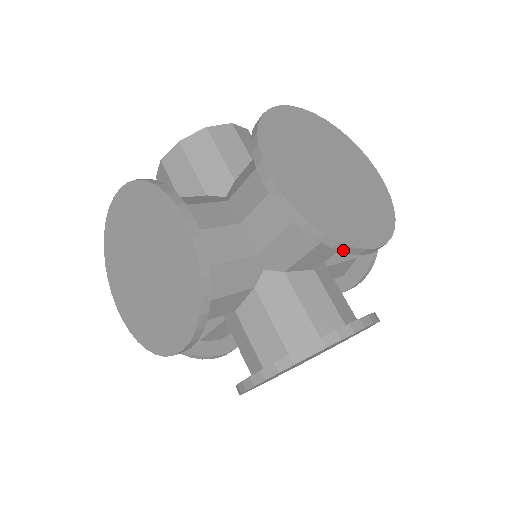
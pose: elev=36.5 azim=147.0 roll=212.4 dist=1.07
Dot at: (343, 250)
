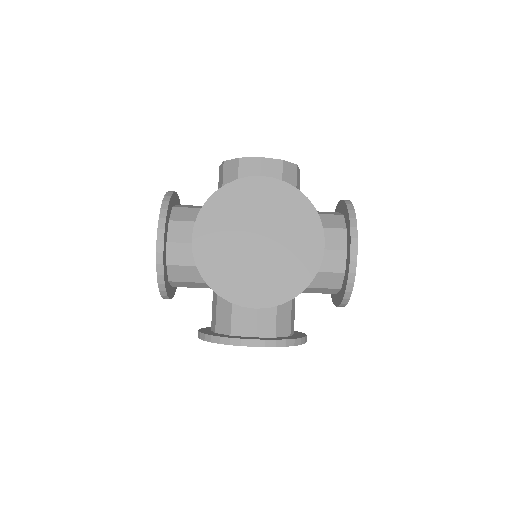
Dot at: (343, 302)
